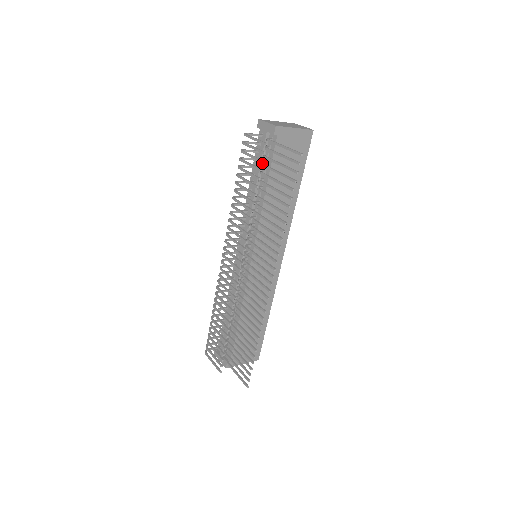
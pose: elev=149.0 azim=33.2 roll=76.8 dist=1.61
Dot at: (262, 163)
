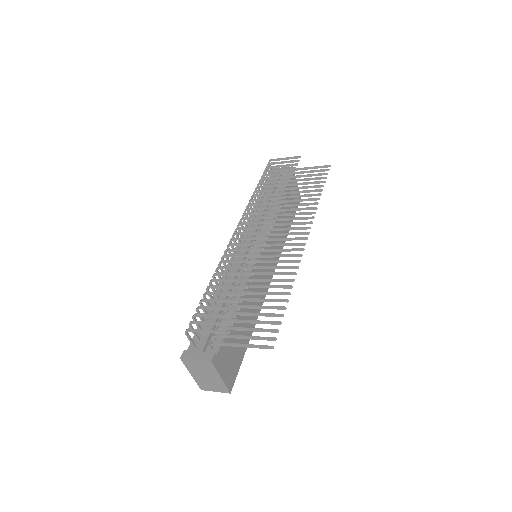
Dot at: occluded
